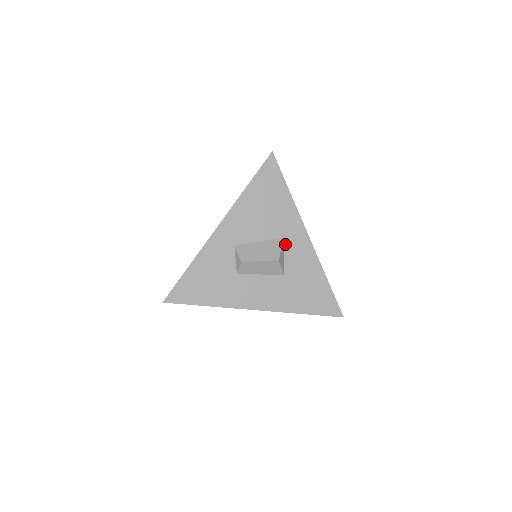
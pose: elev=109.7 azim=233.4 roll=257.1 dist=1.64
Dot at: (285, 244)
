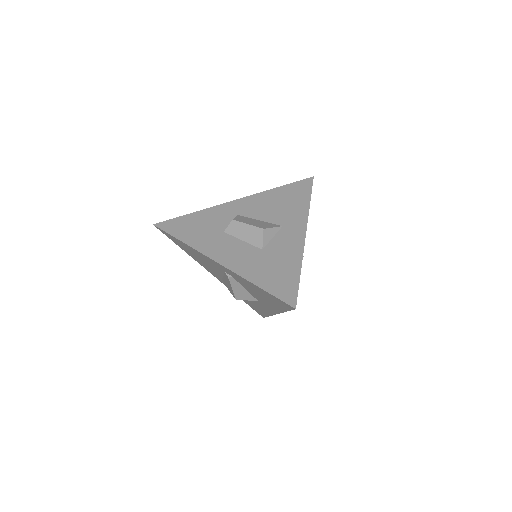
Dot at: (280, 230)
